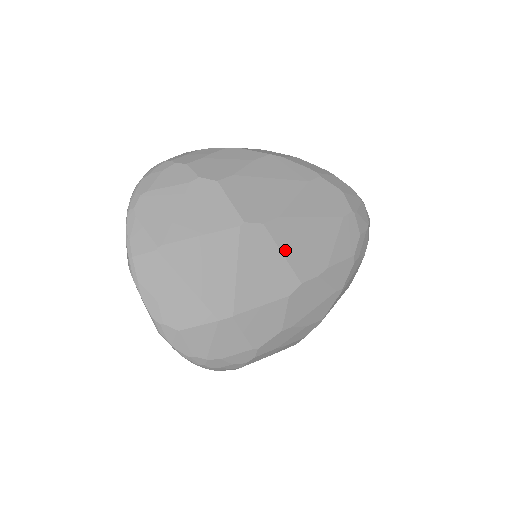
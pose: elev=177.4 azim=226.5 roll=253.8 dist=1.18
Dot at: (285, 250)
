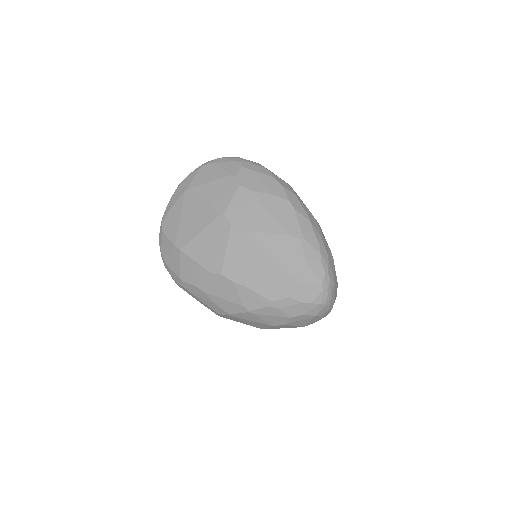
Dot at: (230, 249)
